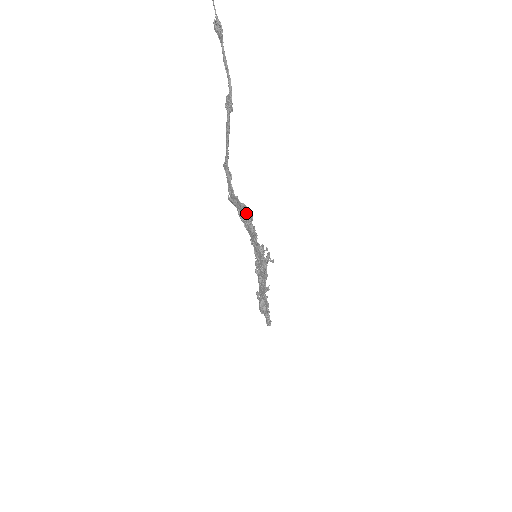
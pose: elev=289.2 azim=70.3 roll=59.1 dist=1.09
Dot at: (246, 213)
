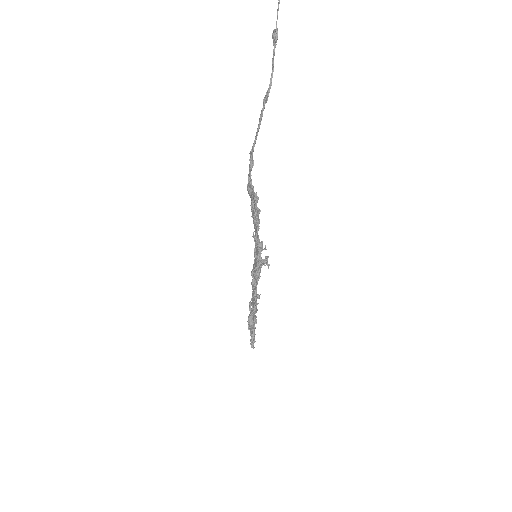
Dot at: (255, 202)
